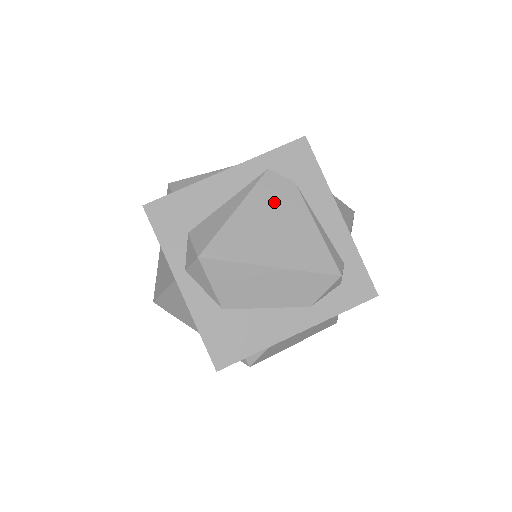
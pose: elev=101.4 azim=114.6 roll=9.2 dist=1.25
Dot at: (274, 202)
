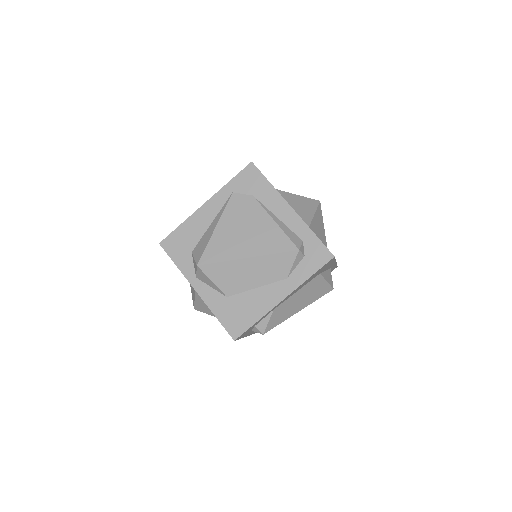
Dot at: (241, 214)
